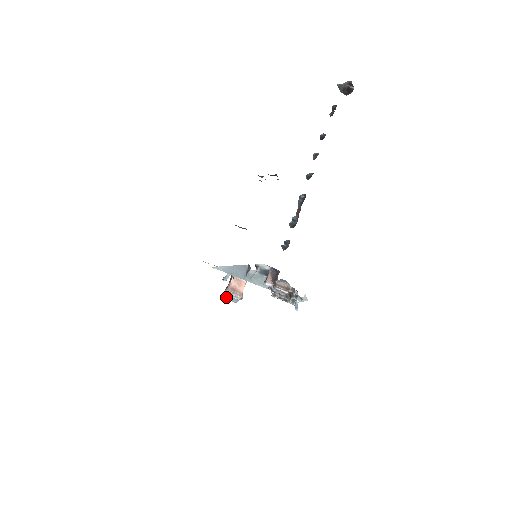
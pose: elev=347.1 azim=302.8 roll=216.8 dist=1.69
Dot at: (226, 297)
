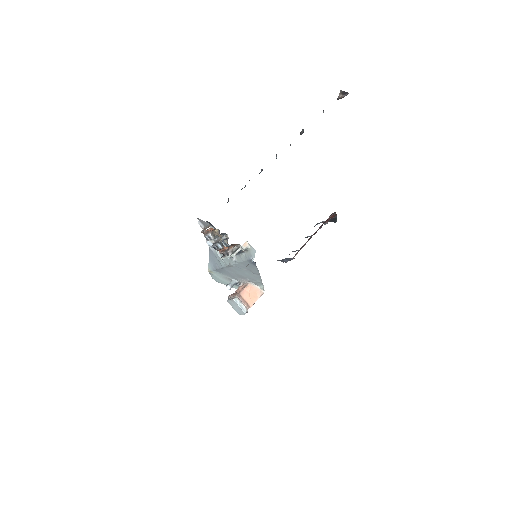
Dot at: (234, 308)
